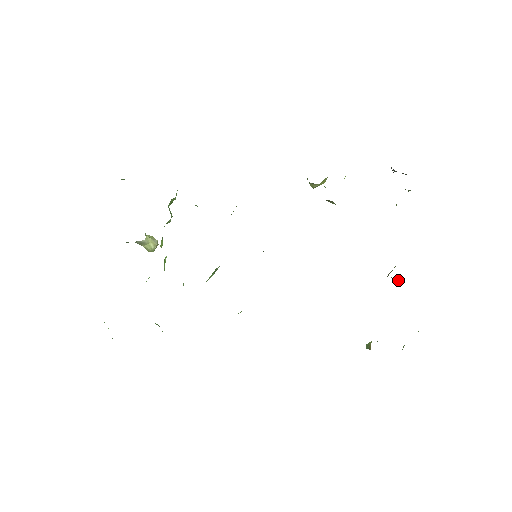
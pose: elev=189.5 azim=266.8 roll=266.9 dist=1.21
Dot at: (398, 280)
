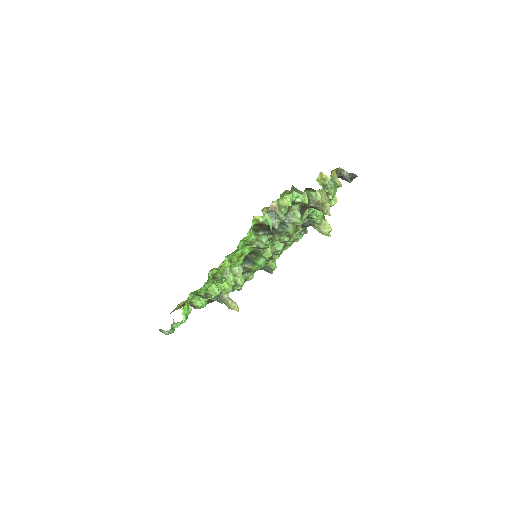
Dot at: (326, 209)
